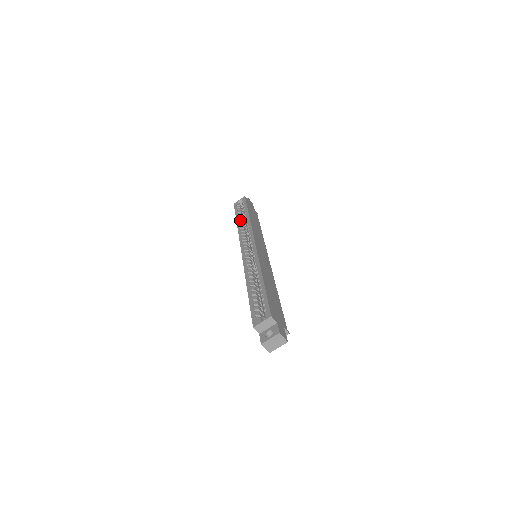
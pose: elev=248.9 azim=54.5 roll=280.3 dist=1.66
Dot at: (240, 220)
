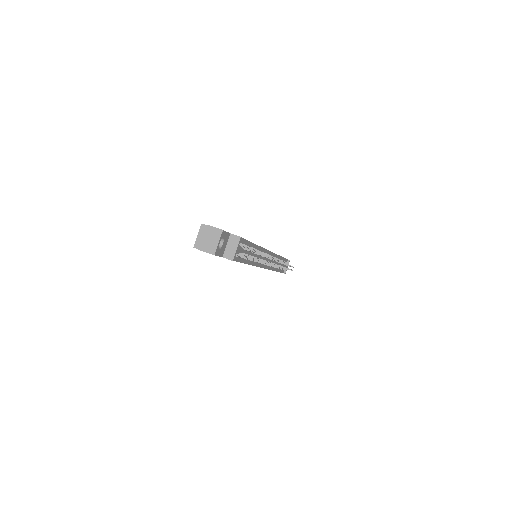
Dot at: occluded
